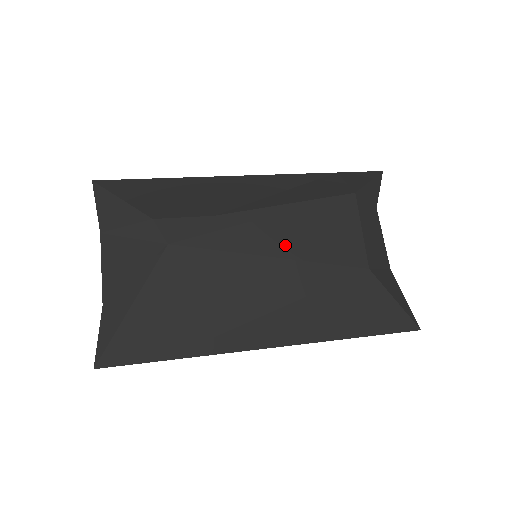
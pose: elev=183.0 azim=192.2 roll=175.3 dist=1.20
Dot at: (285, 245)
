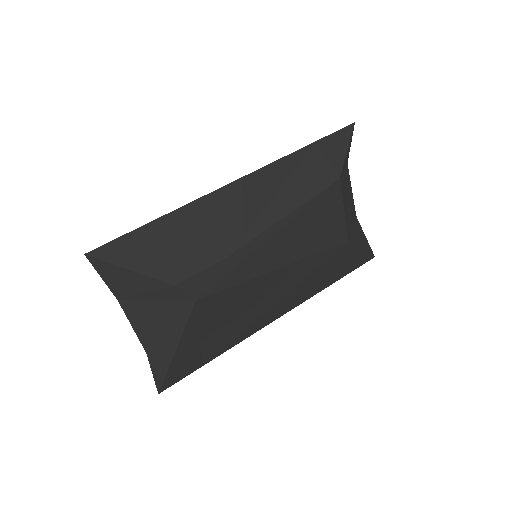
Dot at: (287, 254)
